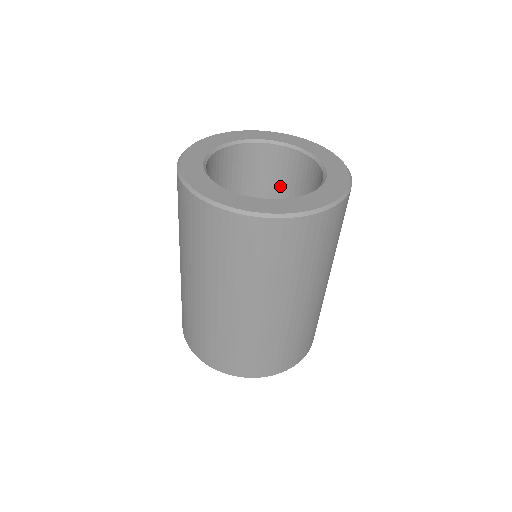
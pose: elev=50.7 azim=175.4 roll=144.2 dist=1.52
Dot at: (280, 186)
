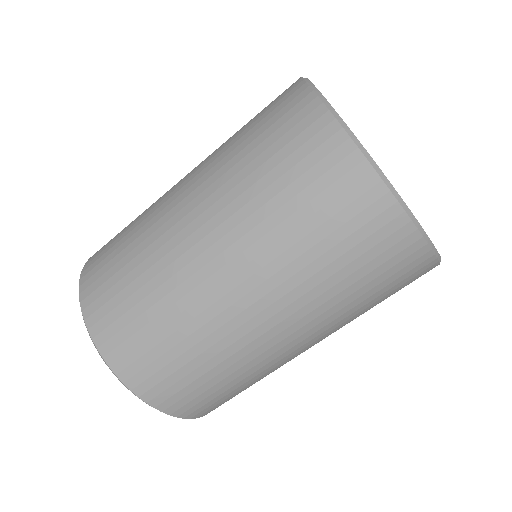
Dot at: occluded
